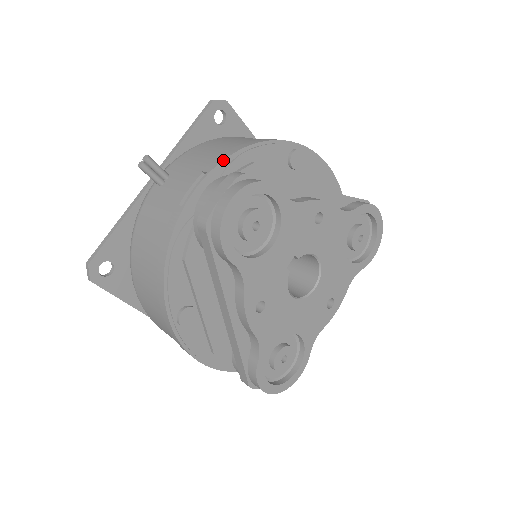
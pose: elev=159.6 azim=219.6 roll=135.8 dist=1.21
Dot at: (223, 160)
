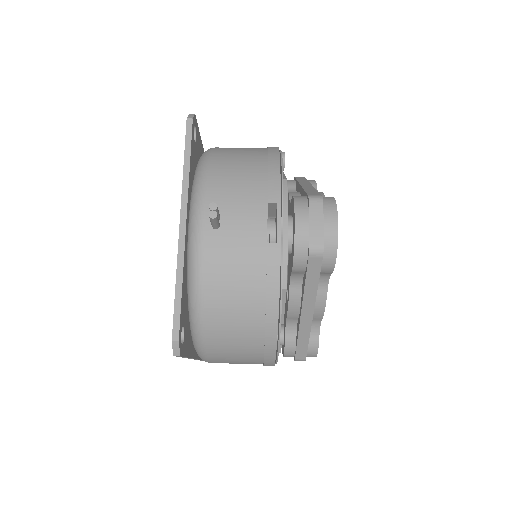
Dot at: (280, 186)
